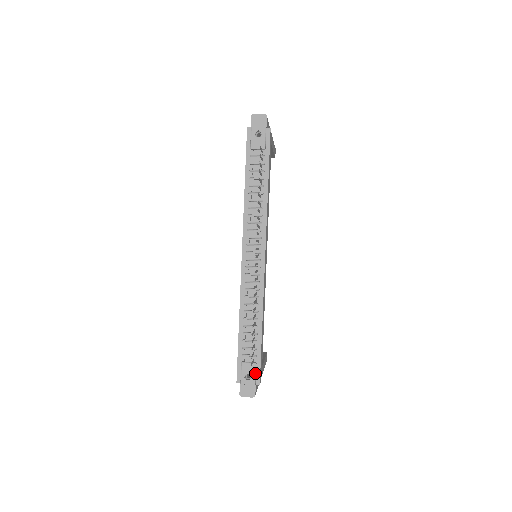
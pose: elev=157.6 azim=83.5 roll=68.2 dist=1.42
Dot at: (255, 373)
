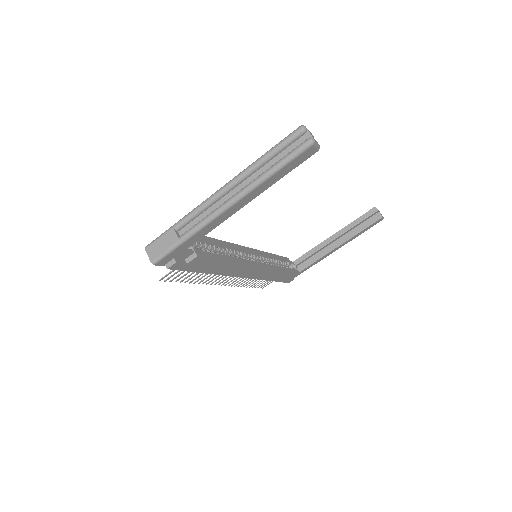
Dot at: occluded
